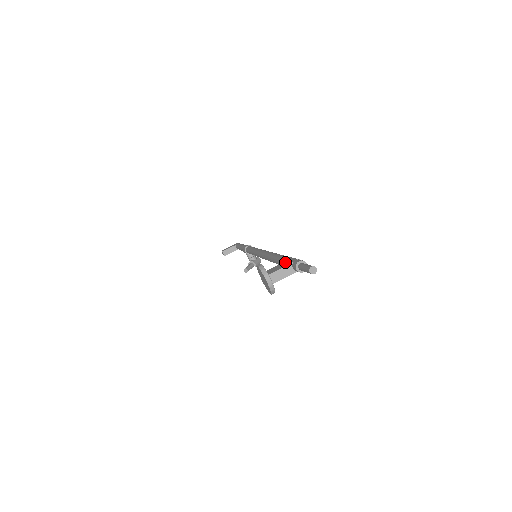
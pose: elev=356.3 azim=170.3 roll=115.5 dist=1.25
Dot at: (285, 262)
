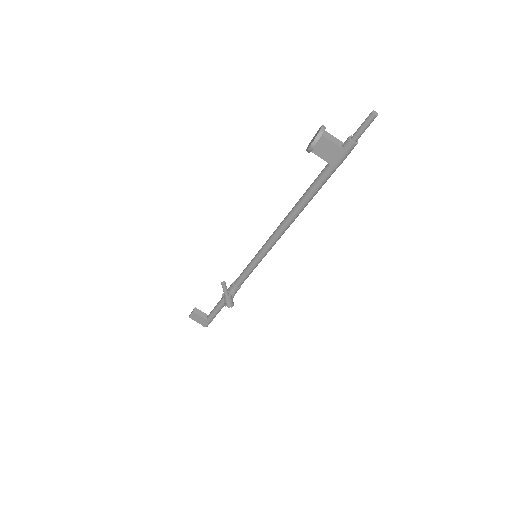
Dot at: occluded
